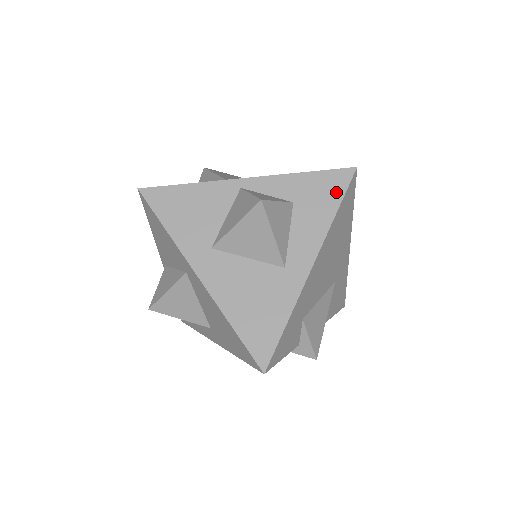
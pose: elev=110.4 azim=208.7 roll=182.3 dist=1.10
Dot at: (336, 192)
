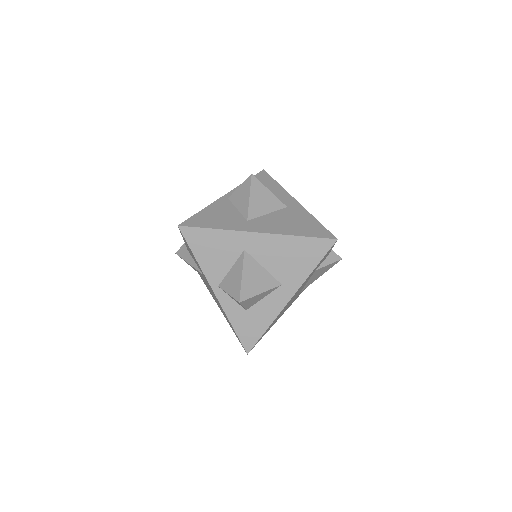
Dot at: (268, 179)
